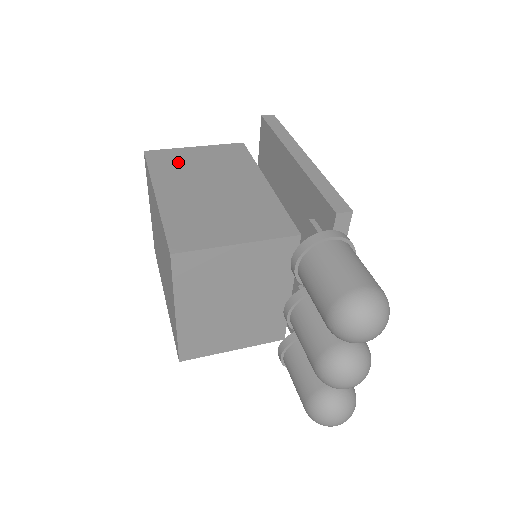
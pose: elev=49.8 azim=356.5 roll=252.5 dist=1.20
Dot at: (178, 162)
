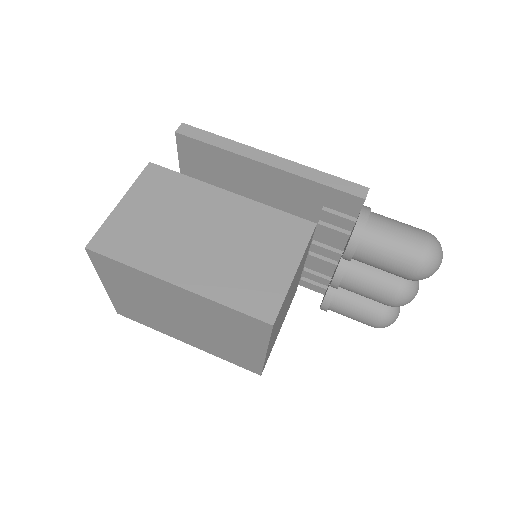
Dot at: (135, 233)
